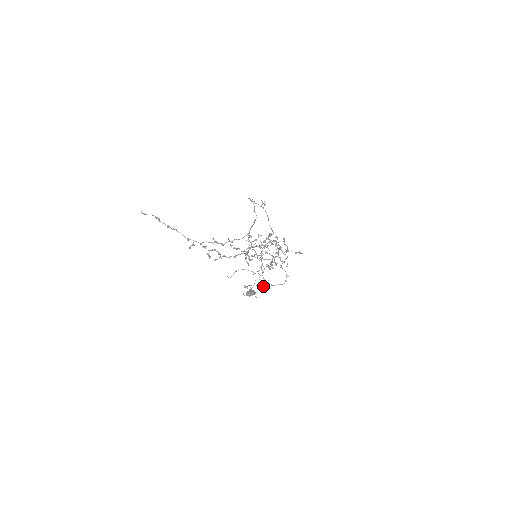
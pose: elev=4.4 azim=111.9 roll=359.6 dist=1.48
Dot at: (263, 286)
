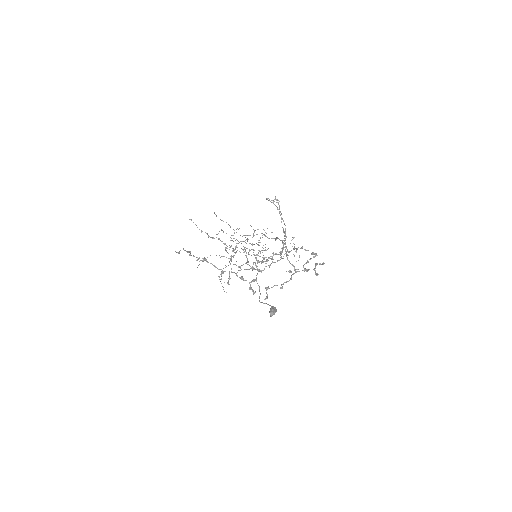
Dot at: occluded
